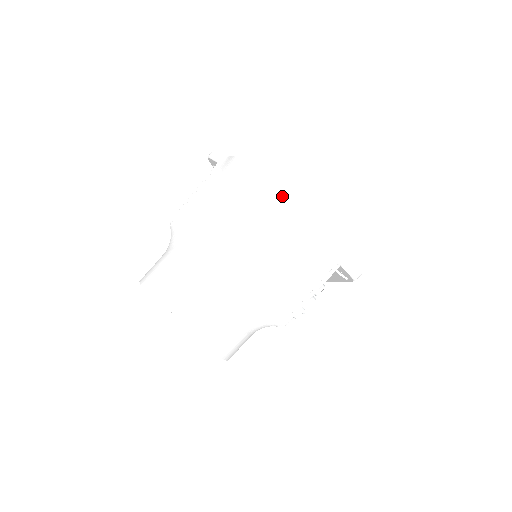
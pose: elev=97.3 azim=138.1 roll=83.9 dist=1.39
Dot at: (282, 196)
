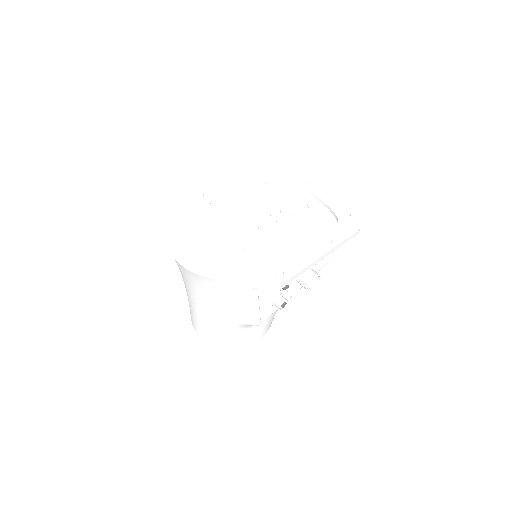
Dot at: (178, 263)
